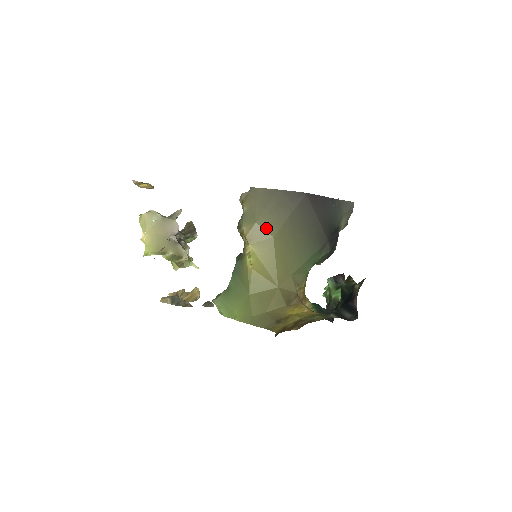
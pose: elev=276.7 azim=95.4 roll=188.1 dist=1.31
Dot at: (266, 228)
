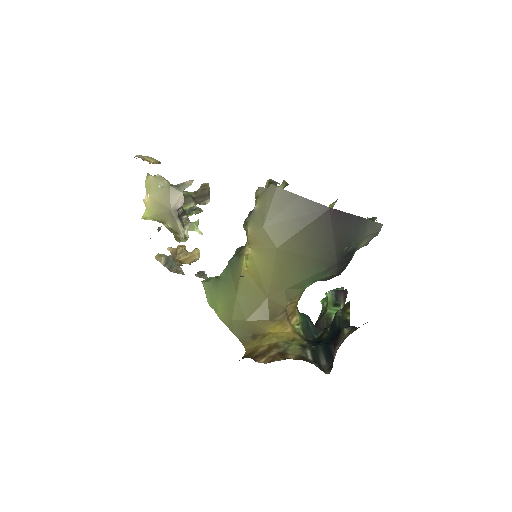
Dot at: (272, 236)
